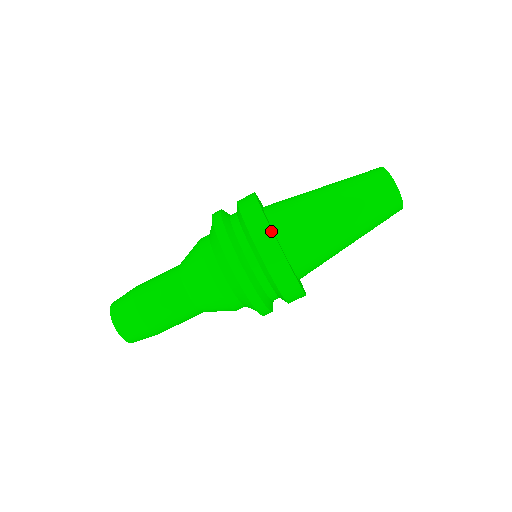
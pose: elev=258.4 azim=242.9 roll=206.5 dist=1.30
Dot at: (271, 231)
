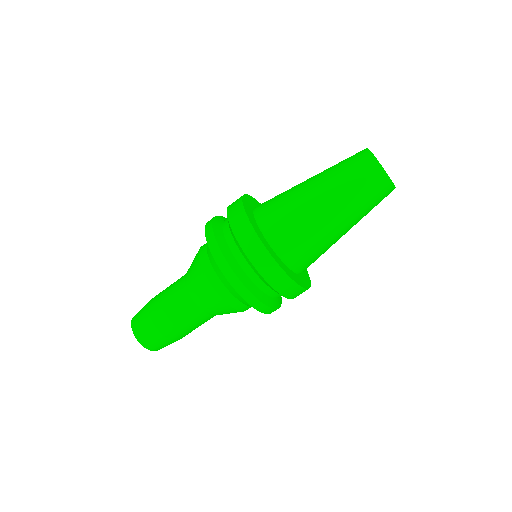
Dot at: (269, 254)
